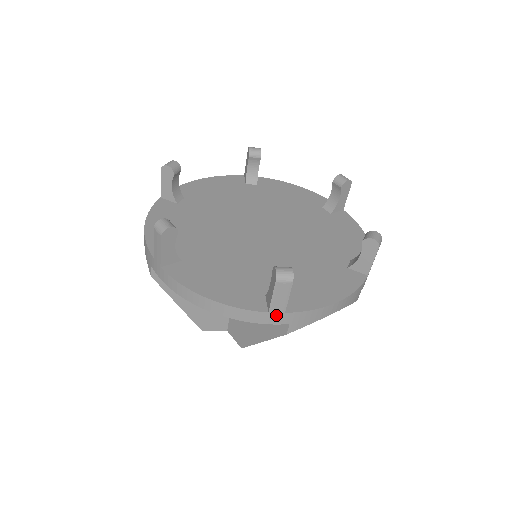
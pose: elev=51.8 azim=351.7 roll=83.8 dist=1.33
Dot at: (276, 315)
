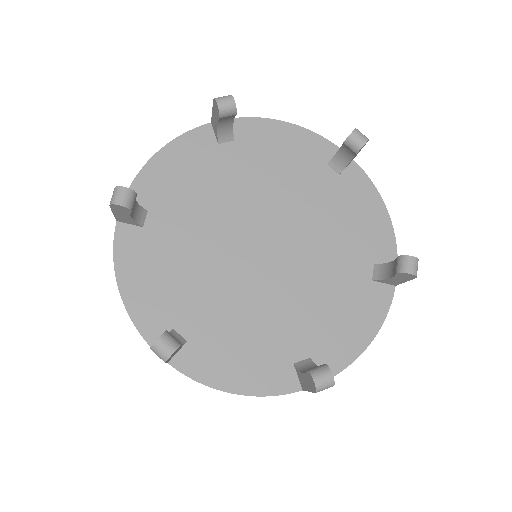
Dot at: occluded
